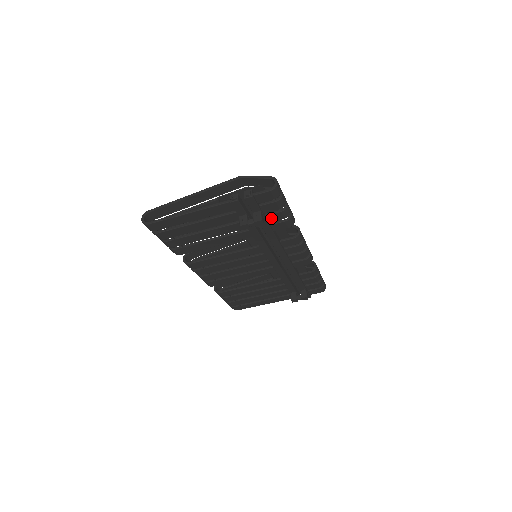
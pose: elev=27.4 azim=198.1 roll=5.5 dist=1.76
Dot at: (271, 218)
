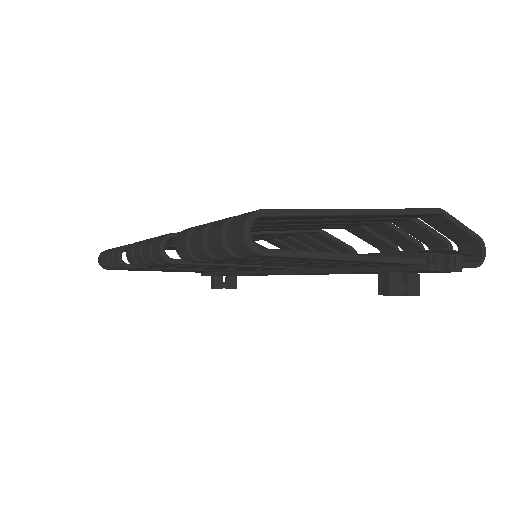
Dot at: occluded
